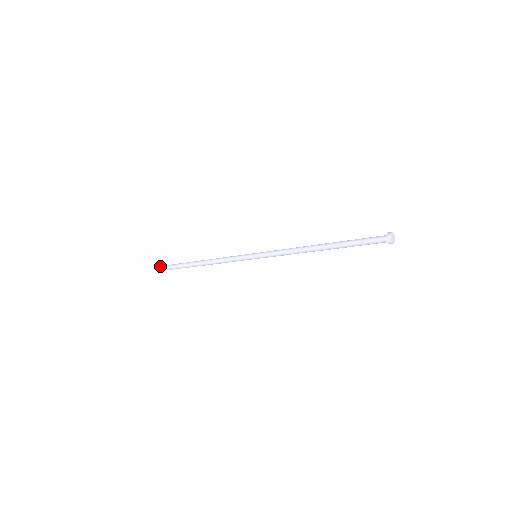
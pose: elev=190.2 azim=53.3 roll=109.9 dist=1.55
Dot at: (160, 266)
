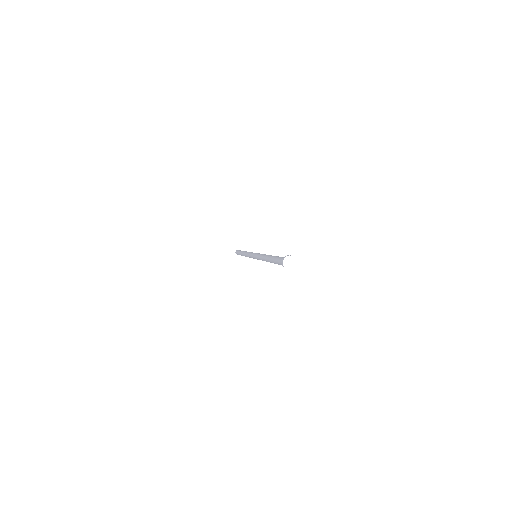
Dot at: occluded
